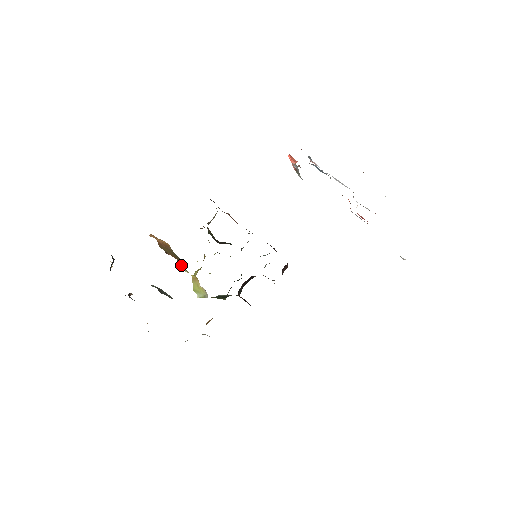
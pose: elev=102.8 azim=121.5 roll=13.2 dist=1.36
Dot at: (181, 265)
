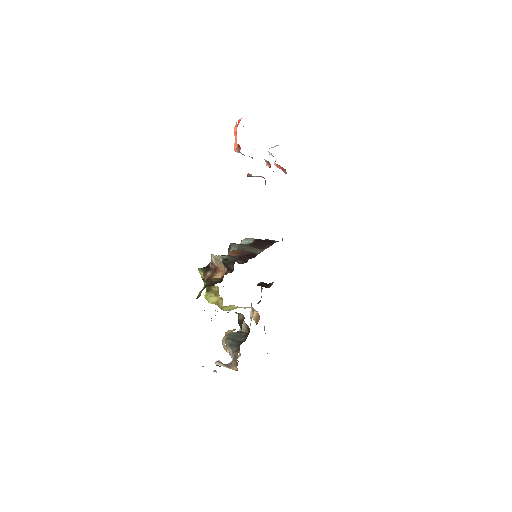
Dot at: occluded
